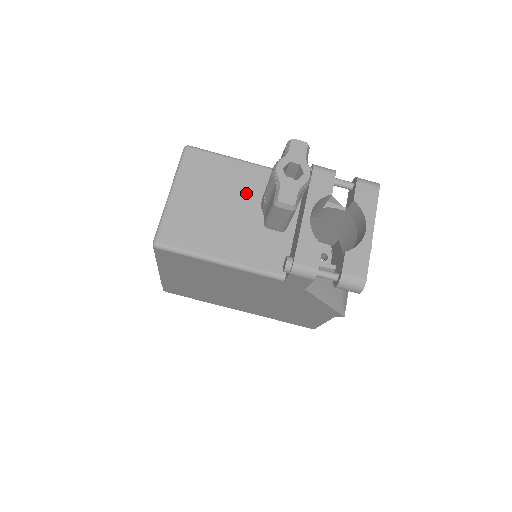
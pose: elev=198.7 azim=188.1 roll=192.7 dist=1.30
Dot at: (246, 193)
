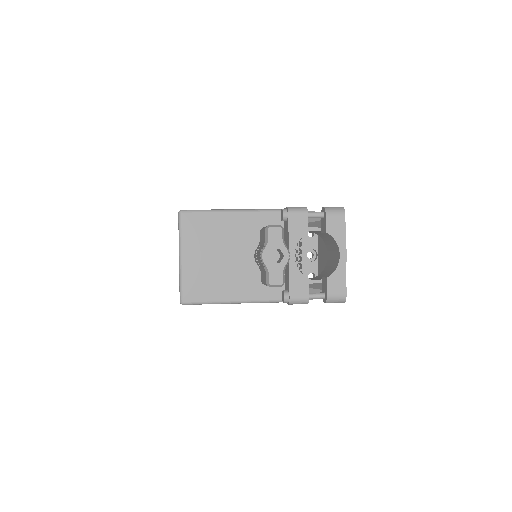
Dot at: (239, 240)
